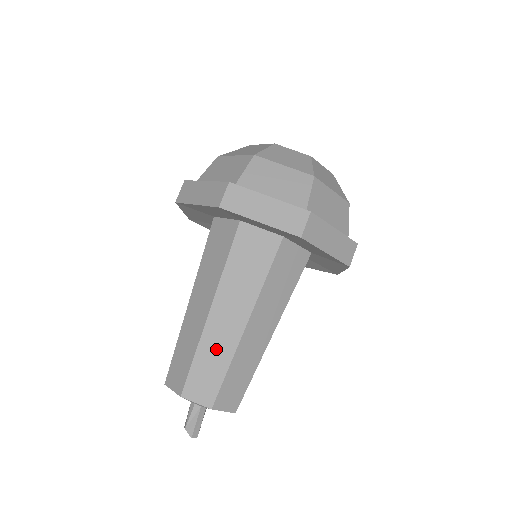
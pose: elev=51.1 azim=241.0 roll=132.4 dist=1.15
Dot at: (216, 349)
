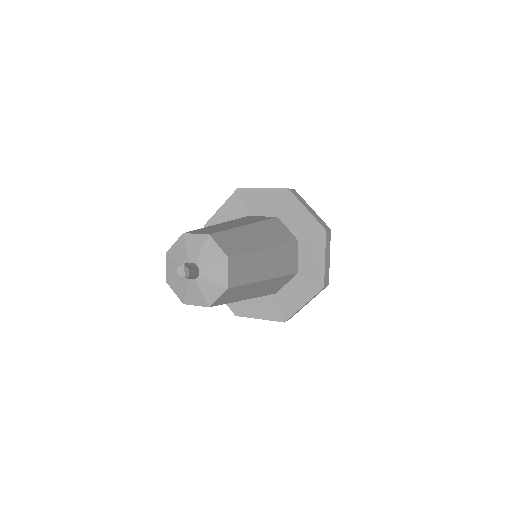
Dot at: (244, 239)
